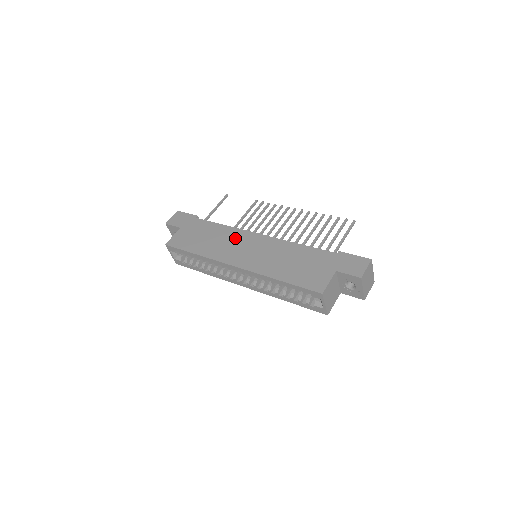
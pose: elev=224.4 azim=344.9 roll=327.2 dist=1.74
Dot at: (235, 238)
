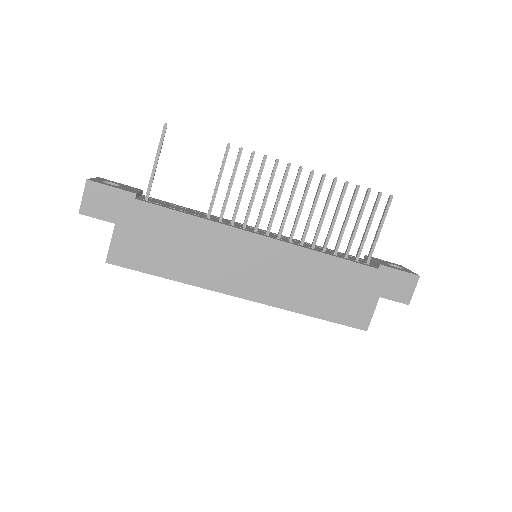
Dot at: (226, 246)
